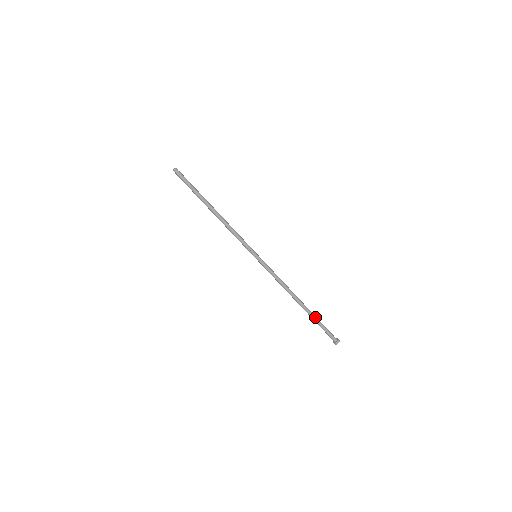
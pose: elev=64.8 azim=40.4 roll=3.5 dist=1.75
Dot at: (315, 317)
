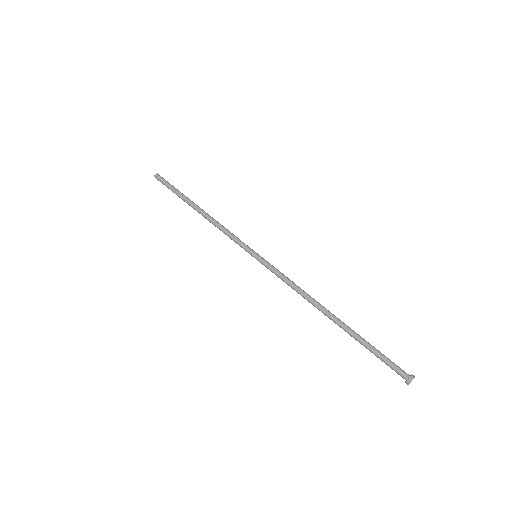
Dot at: (360, 336)
